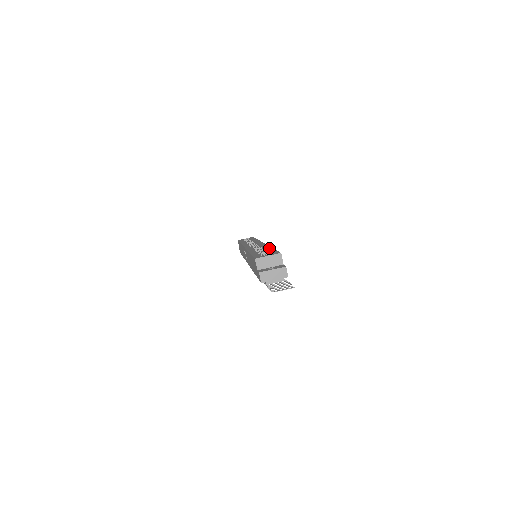
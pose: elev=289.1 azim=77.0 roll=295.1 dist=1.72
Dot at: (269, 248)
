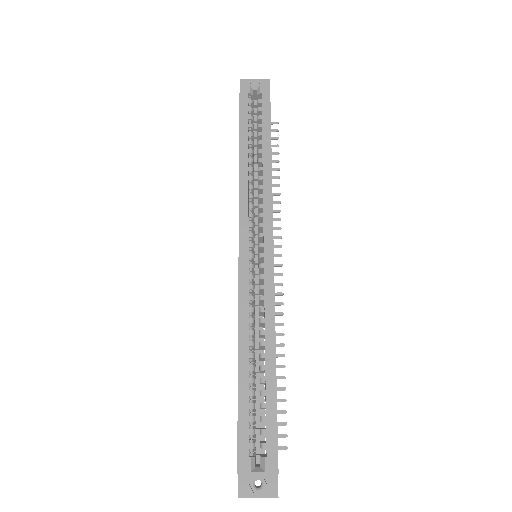
Dot at: (271, 369)
